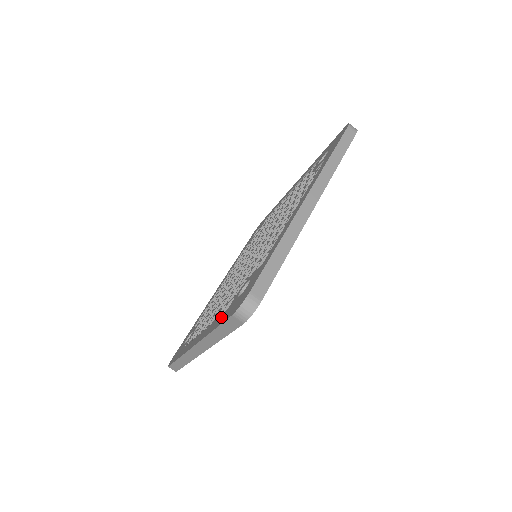
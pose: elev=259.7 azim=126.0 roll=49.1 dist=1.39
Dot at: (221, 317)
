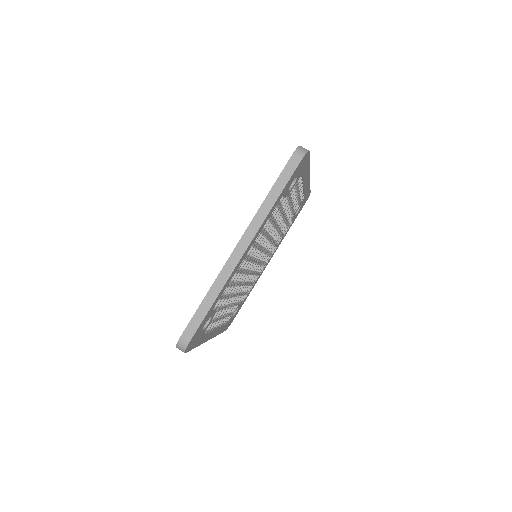
Dot at: occluded
